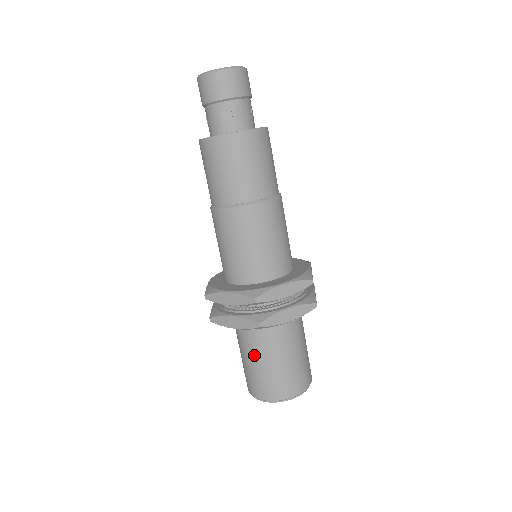
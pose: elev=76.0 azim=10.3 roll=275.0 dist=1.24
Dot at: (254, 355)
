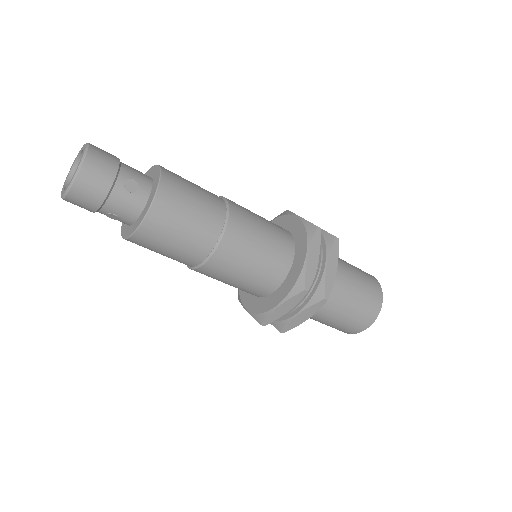
Dot at: occluded
